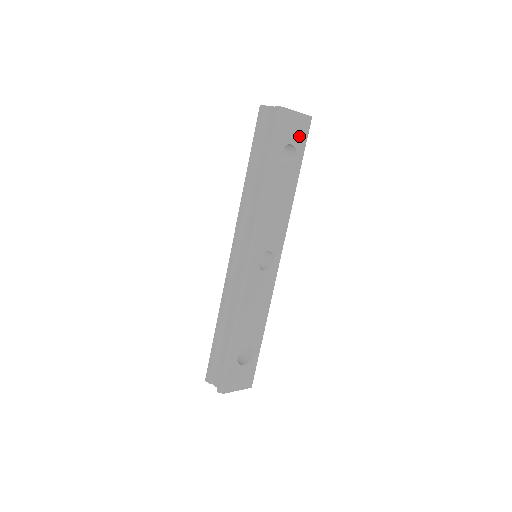
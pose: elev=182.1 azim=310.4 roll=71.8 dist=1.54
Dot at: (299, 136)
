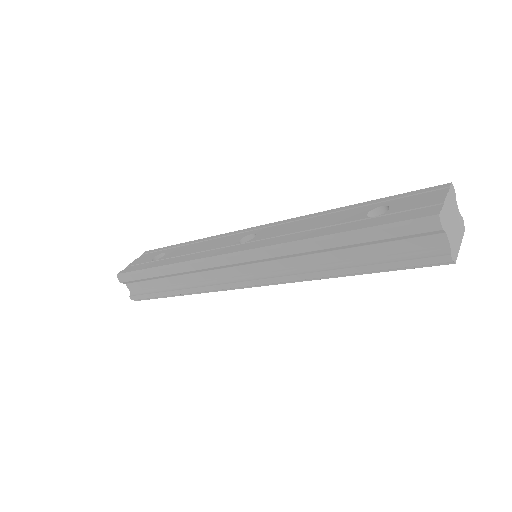
Dot at: occluded
